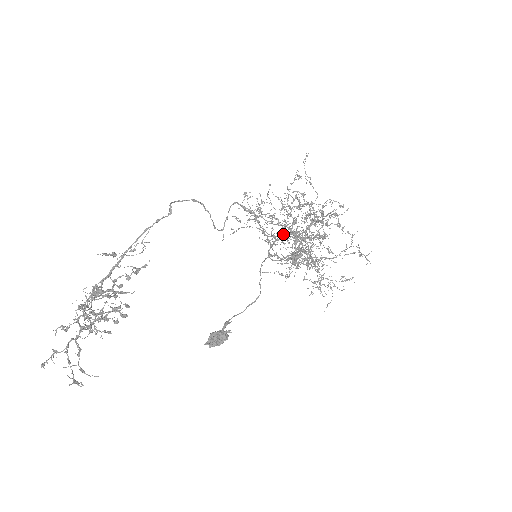
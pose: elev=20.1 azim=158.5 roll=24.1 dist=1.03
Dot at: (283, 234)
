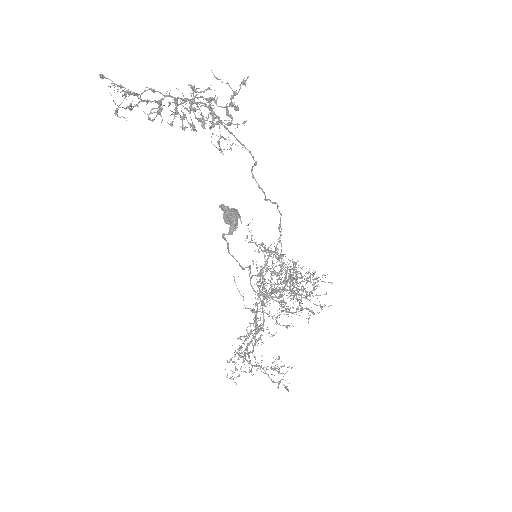
Dot at: (280, 271)
